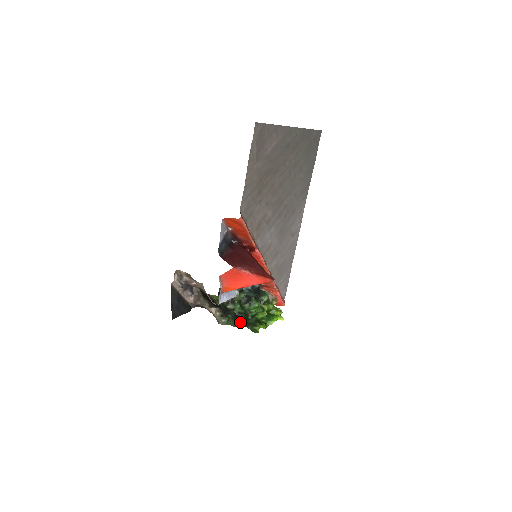
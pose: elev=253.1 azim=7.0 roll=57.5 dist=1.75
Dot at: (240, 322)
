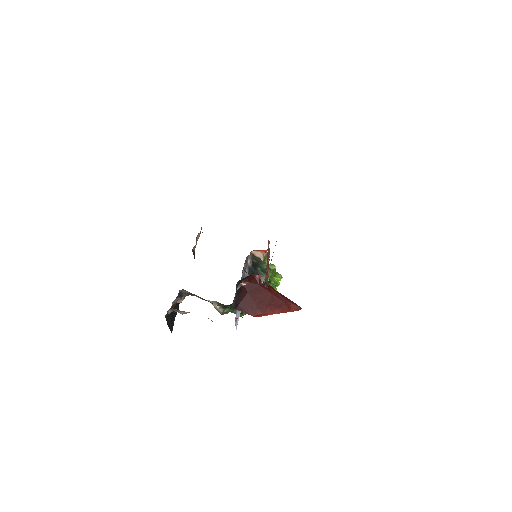
Dot at: occluded
